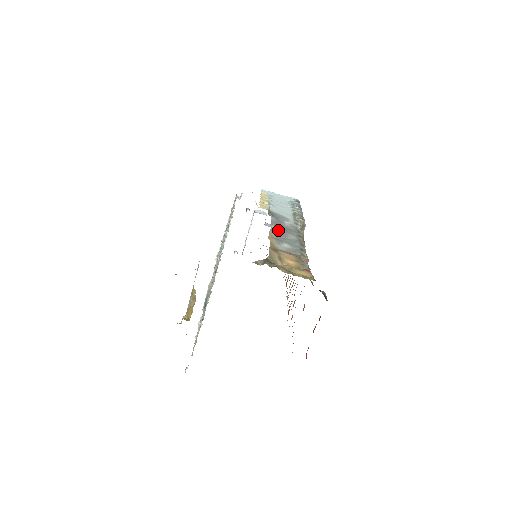
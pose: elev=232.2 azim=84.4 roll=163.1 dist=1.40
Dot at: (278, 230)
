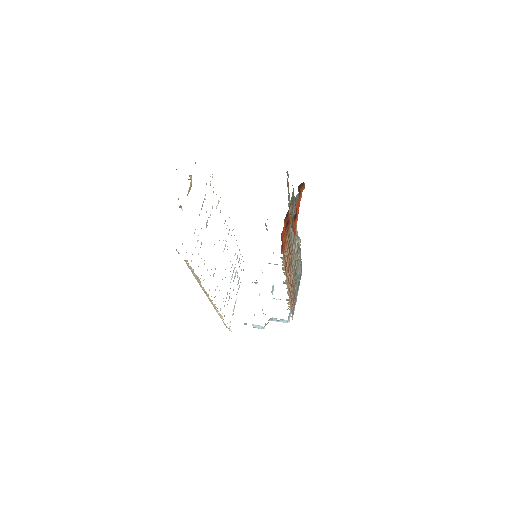
Dot at: occluded
